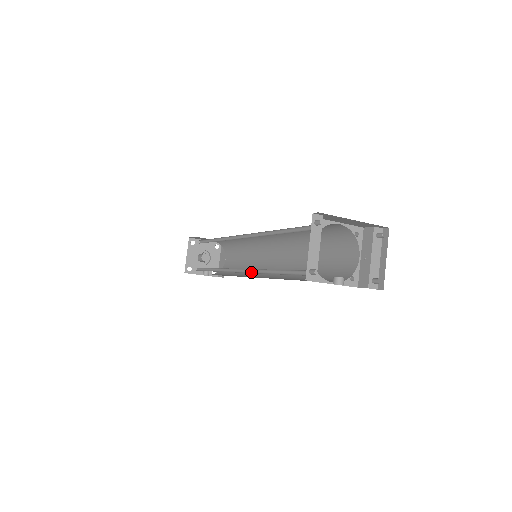
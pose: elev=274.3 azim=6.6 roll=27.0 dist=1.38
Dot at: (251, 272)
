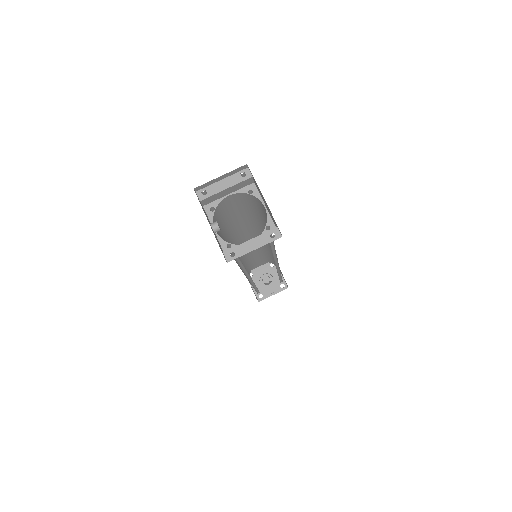
Dot at: occluded
